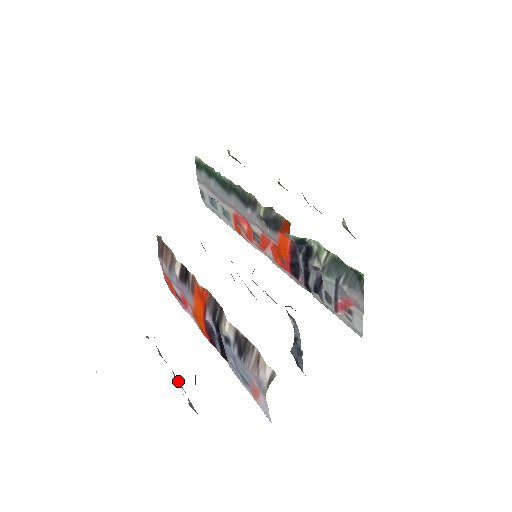
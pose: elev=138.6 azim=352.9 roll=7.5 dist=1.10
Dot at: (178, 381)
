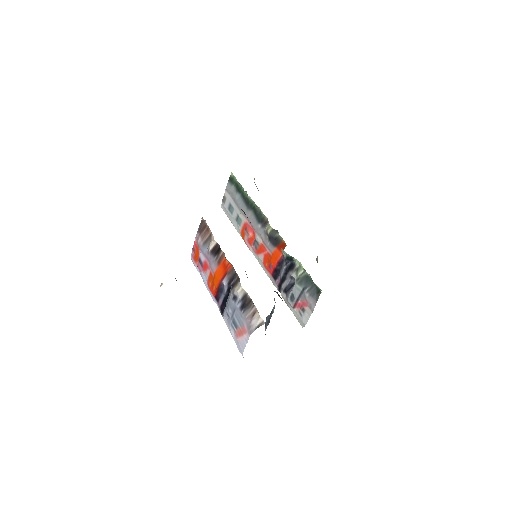
Dot at: occluded
